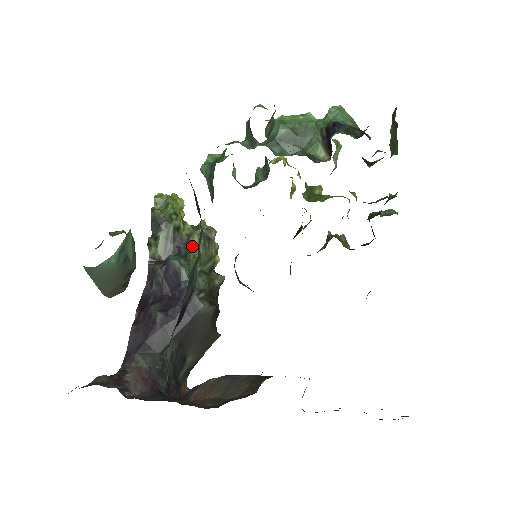
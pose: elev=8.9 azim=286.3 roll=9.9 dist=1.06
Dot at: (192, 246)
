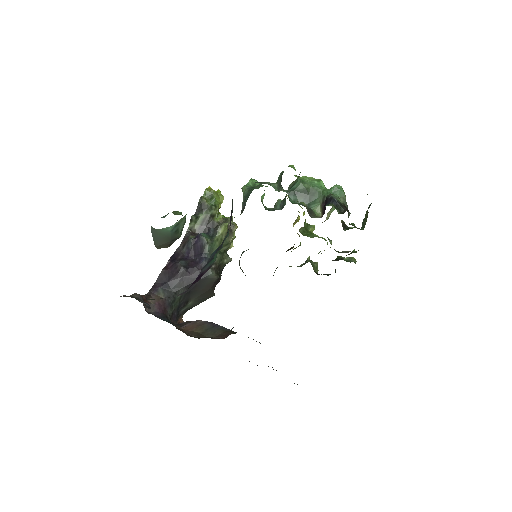
Dot at: (218, 232)
